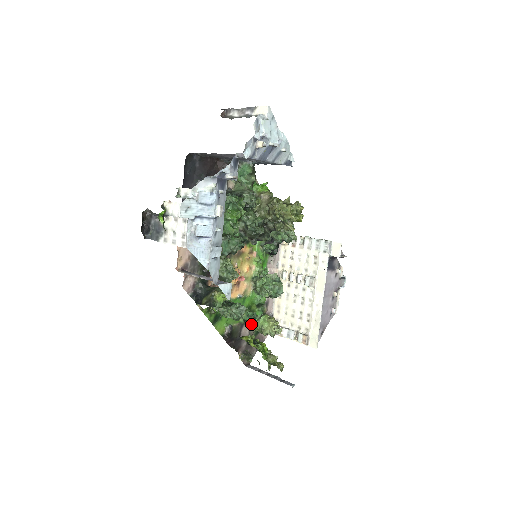
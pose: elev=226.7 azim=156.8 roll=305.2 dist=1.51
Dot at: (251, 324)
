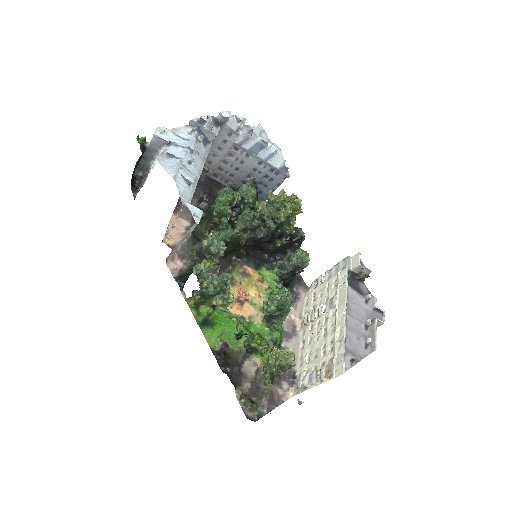
Dot at: (259, 363)
